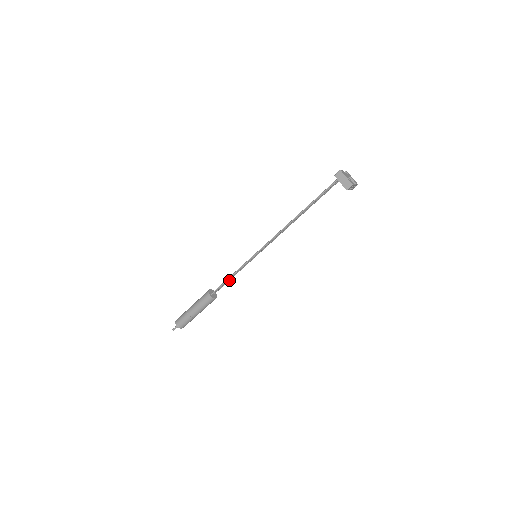
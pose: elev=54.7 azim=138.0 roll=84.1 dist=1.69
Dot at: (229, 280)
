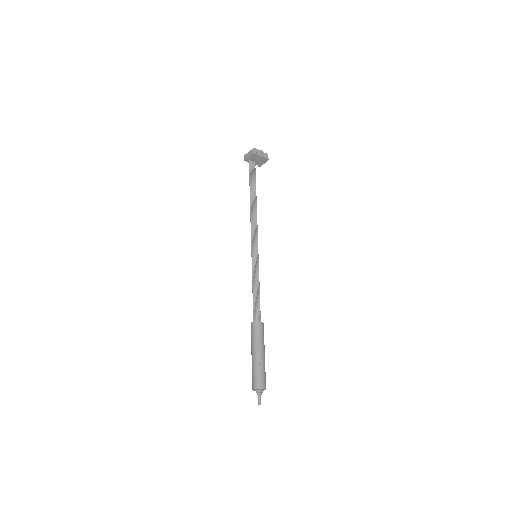
Dot at: (259, 299)
